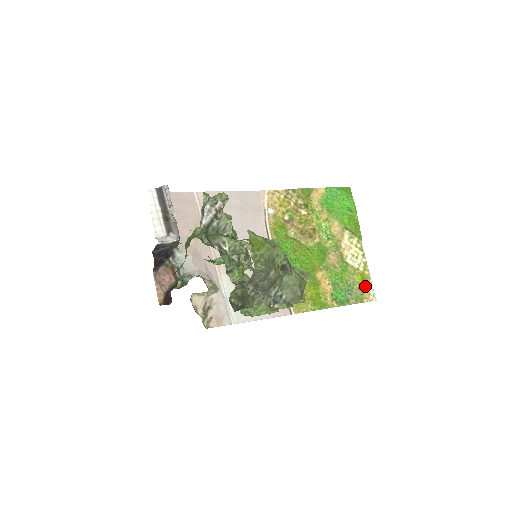
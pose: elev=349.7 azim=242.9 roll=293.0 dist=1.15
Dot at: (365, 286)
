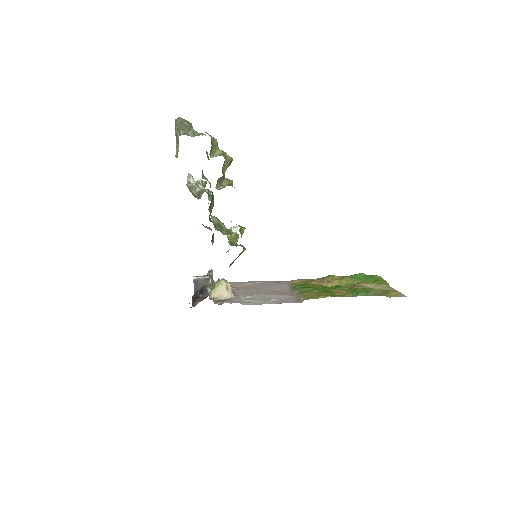
Dot at: (391, 293)
